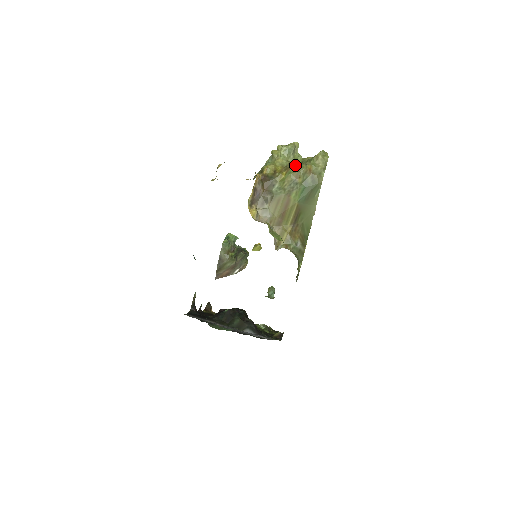
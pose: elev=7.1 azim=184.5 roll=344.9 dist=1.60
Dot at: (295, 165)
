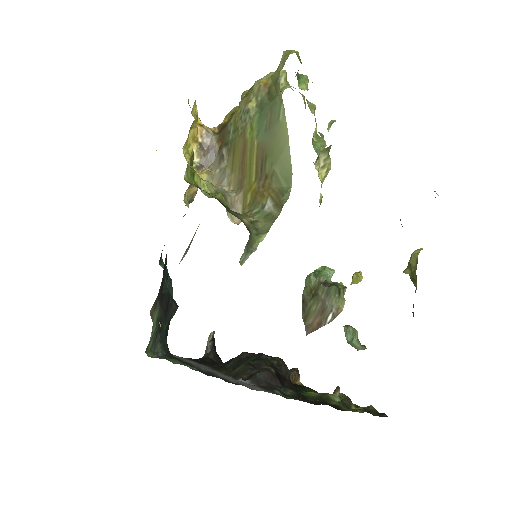
Dot at: (249, 90)
